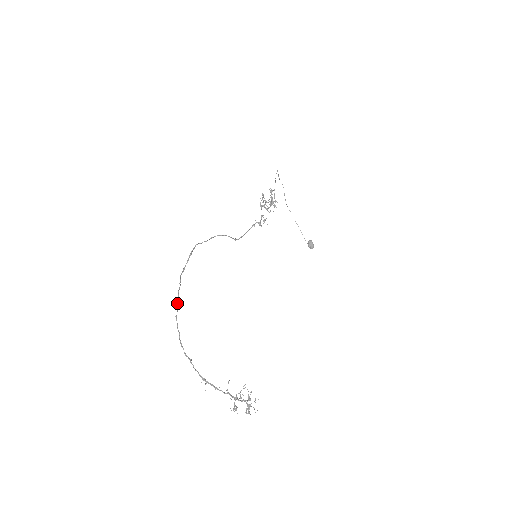
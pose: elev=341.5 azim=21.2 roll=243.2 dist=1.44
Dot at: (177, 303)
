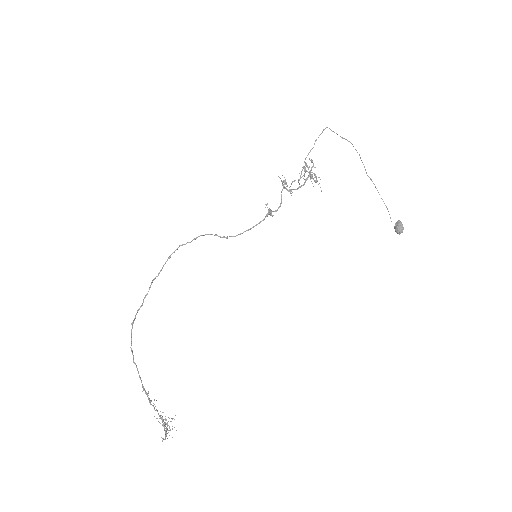
Dot at: (138, 310)
